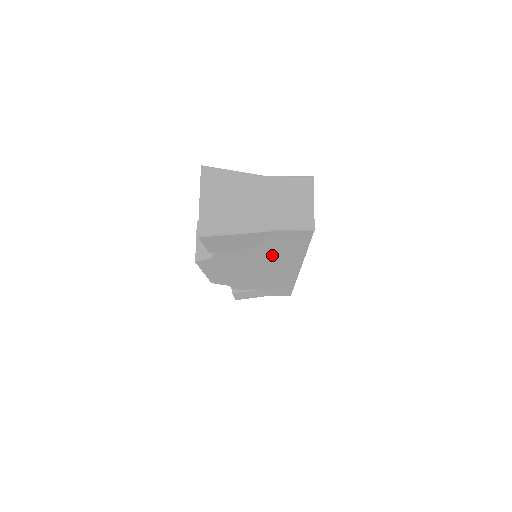
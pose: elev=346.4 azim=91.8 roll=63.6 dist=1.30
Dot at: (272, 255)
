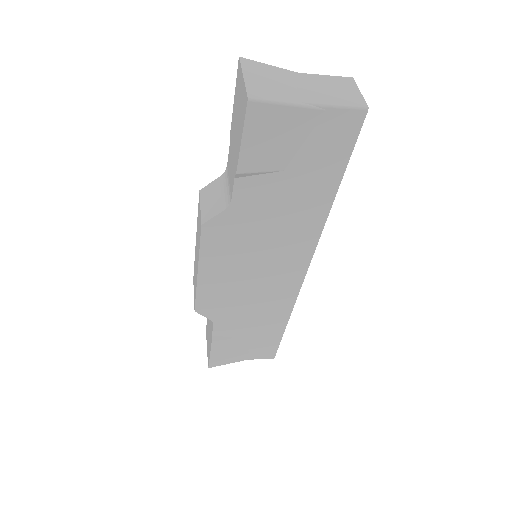
Dot at: (298, 199)
